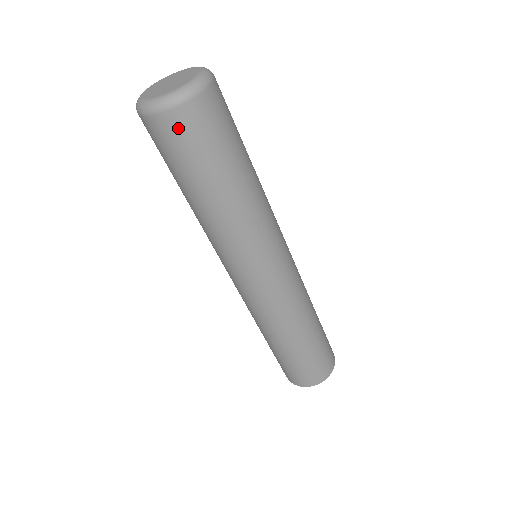
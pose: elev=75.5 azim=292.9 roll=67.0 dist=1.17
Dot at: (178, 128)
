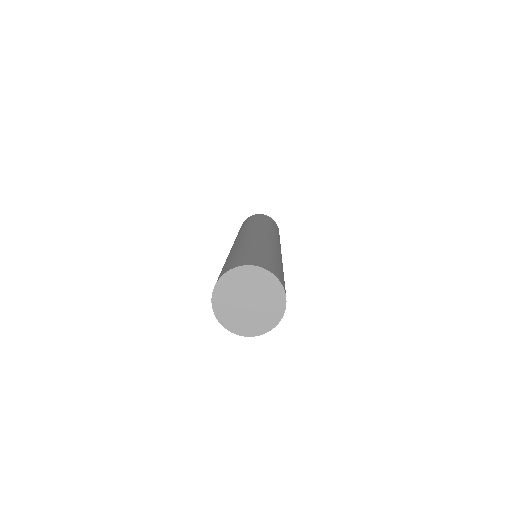
Dot at: occluded
